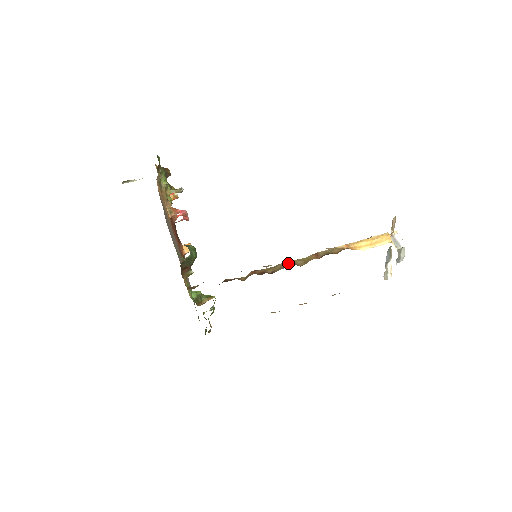
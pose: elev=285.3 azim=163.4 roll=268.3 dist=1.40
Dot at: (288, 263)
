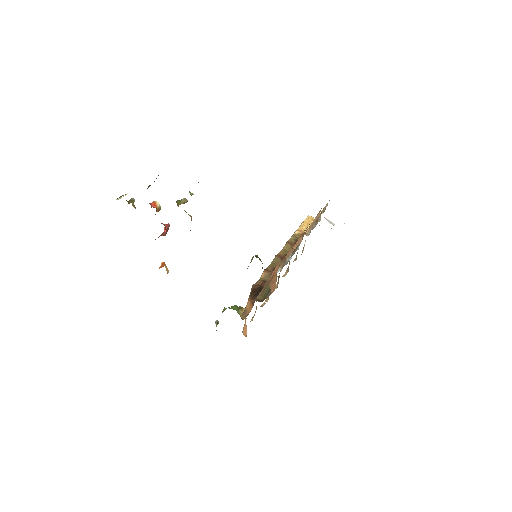
Dot at: (281, 255)
